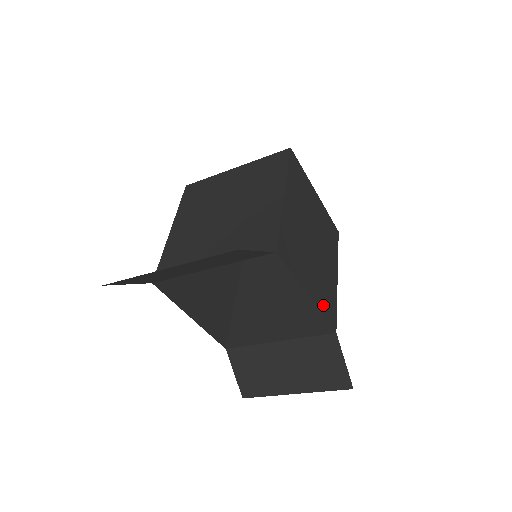
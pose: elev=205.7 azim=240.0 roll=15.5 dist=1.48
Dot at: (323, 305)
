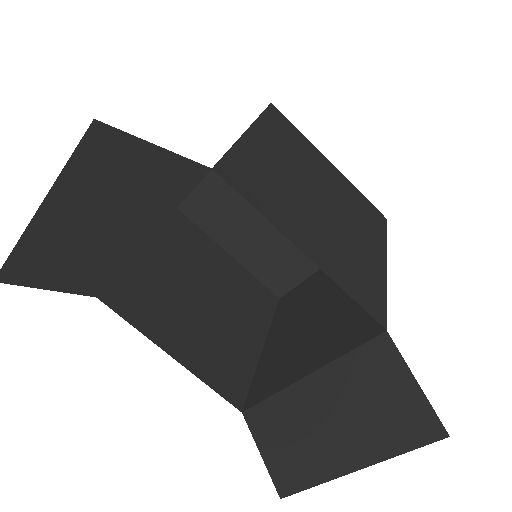
Dot at: (346, 280)
